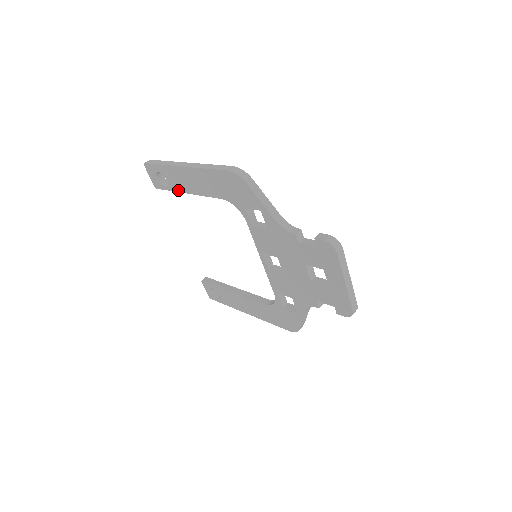
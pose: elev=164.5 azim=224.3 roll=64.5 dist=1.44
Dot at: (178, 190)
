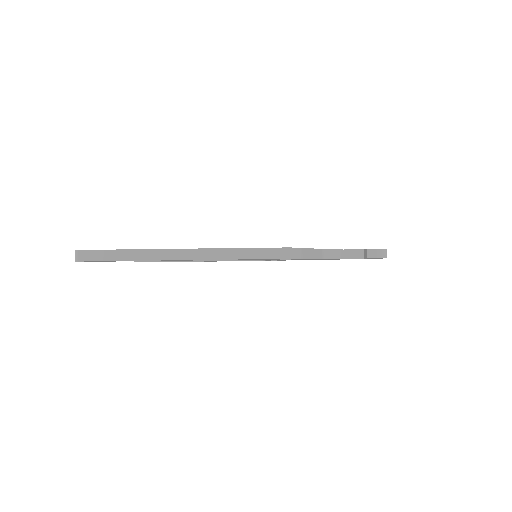
Dot at: occluded
